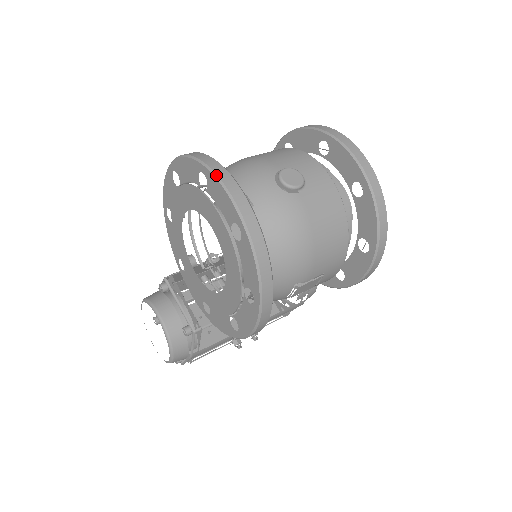
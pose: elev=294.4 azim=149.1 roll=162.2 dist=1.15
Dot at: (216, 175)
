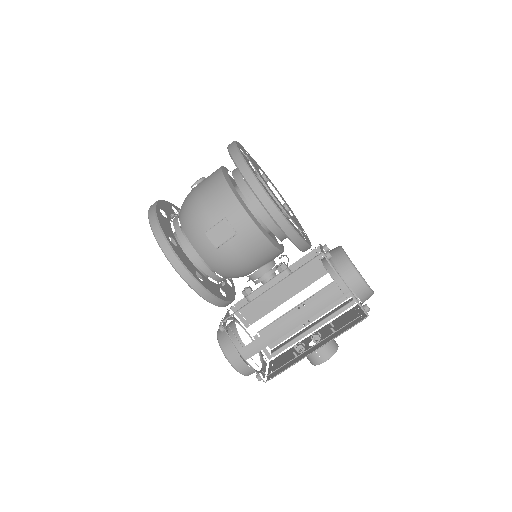
Dot at: occluded
